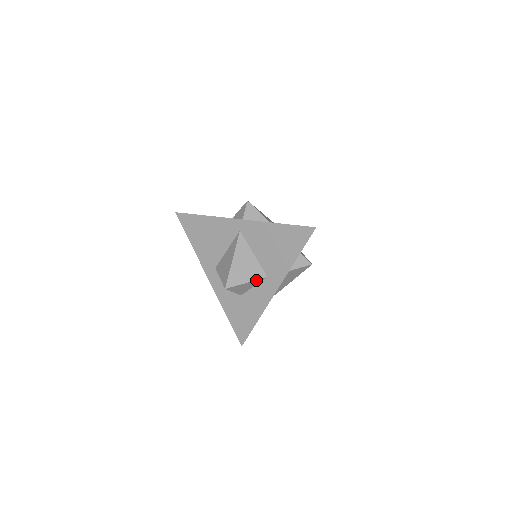
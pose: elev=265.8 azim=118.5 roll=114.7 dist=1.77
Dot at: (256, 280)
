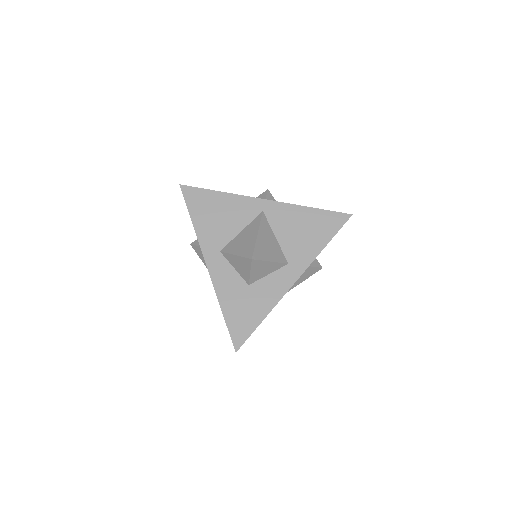
Dot at: (278, 263)
